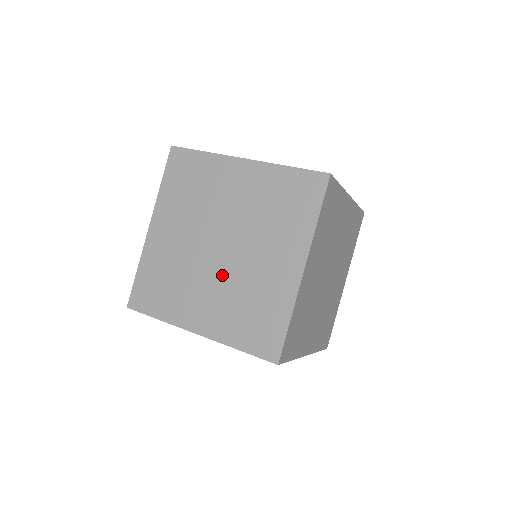
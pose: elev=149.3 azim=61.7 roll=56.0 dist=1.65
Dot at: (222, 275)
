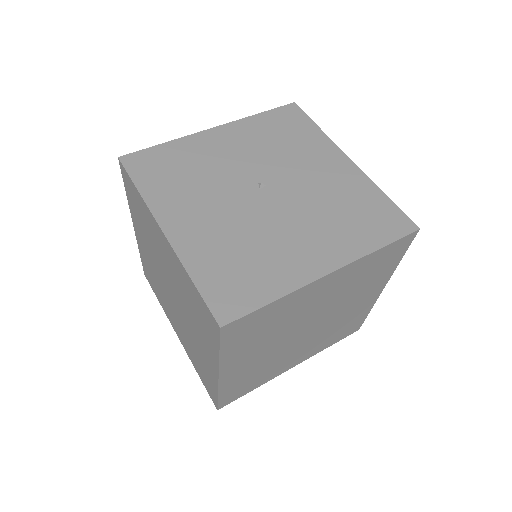
Dot at: (313, 337)
